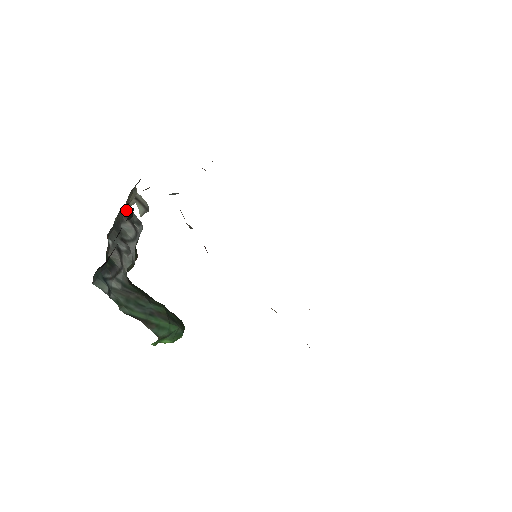
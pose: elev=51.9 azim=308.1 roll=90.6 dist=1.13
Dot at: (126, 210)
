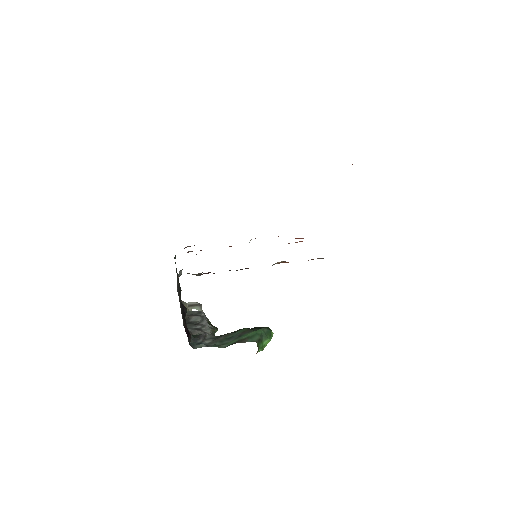
Dot at: (187, 313)
